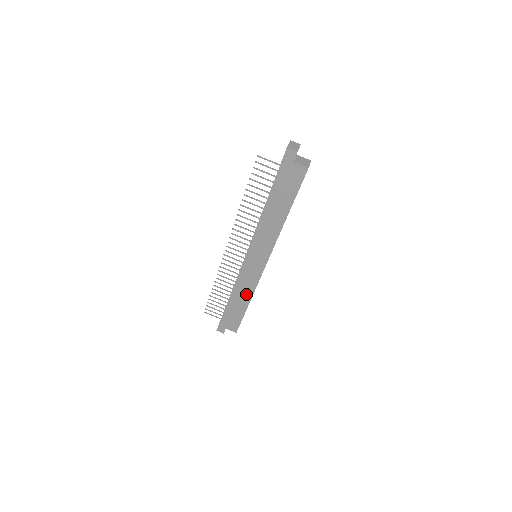
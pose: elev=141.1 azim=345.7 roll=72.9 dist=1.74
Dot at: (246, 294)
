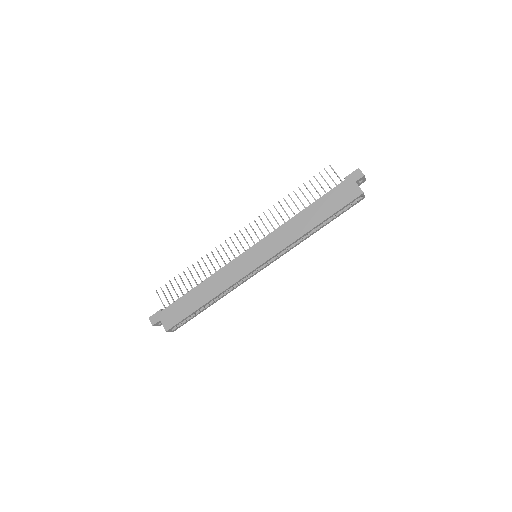
Dot at: (215, 288)
